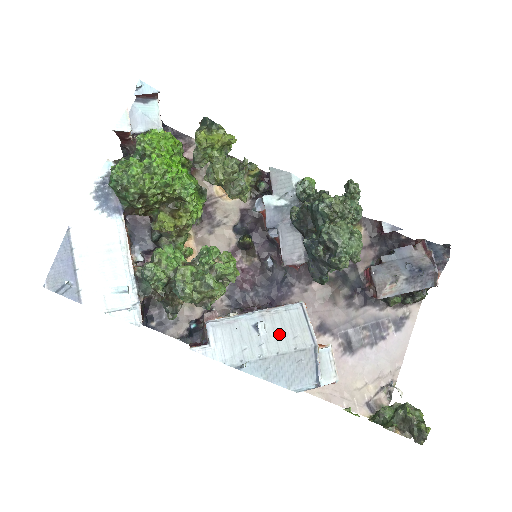
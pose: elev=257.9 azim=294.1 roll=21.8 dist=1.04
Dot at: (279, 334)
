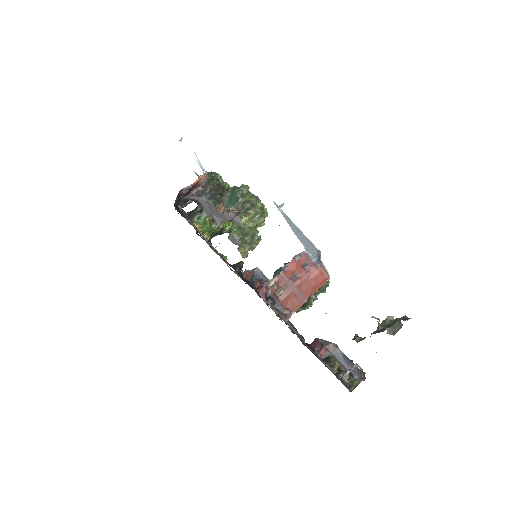
Dot at: occluded
